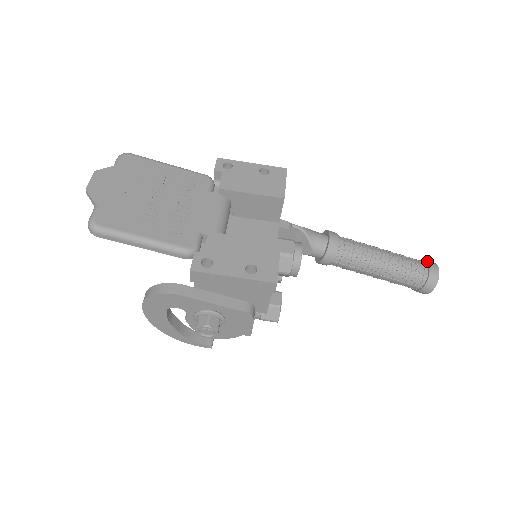
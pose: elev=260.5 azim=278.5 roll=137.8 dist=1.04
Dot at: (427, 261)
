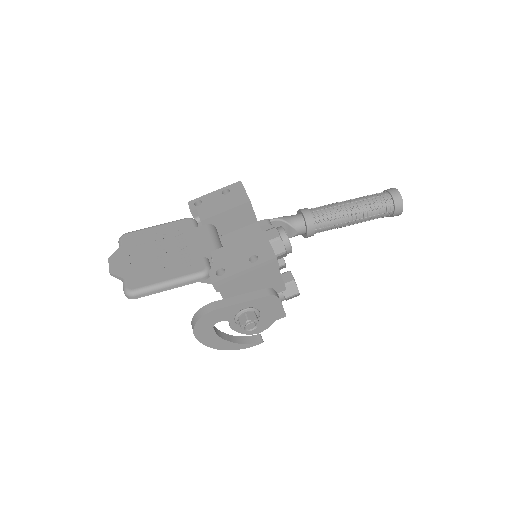
Dot at: (386, 190)
